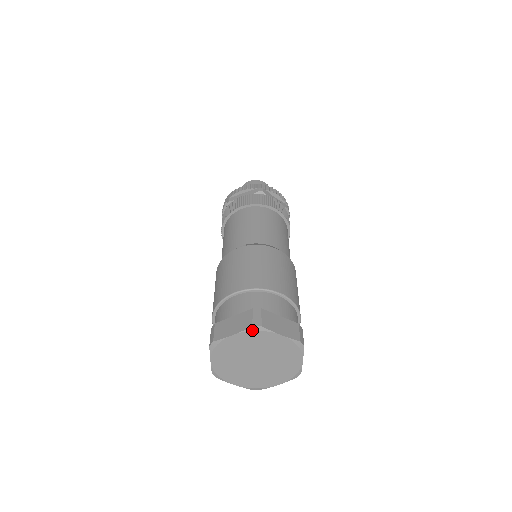
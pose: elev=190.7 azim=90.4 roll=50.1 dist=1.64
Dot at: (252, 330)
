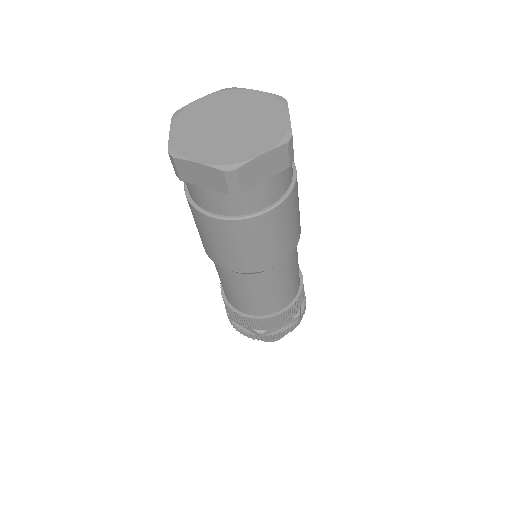
Dot at: (223, 91)
